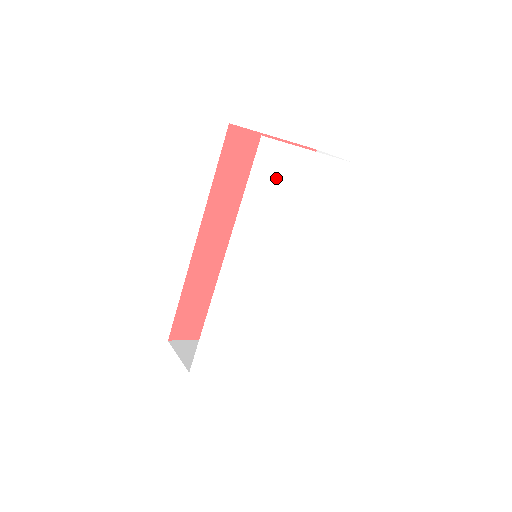
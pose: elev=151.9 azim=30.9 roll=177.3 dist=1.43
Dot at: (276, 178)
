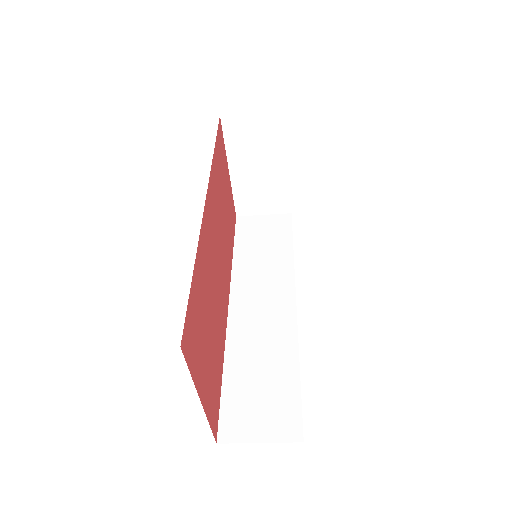
Dot at: occluded
